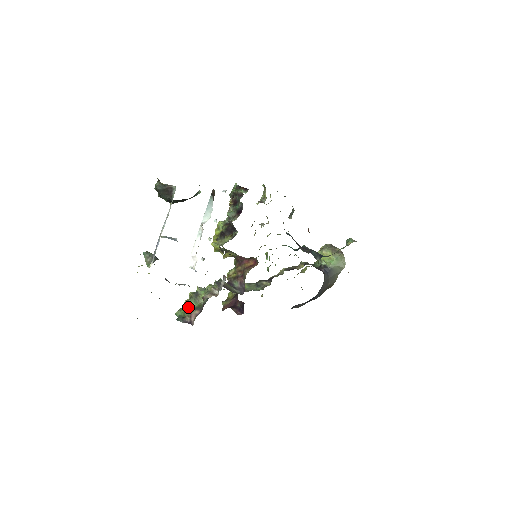
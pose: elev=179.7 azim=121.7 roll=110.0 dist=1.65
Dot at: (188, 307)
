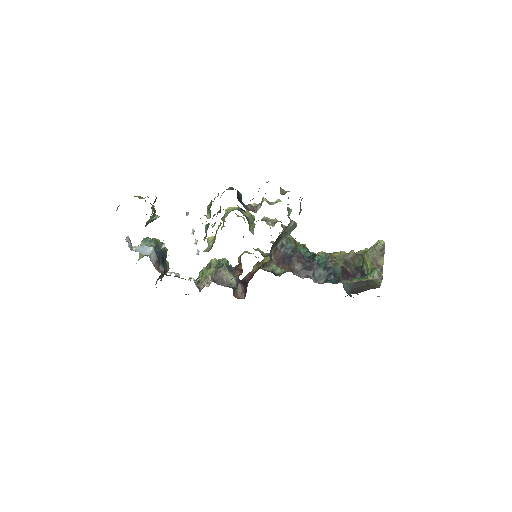
Dot at: (203, 274)
